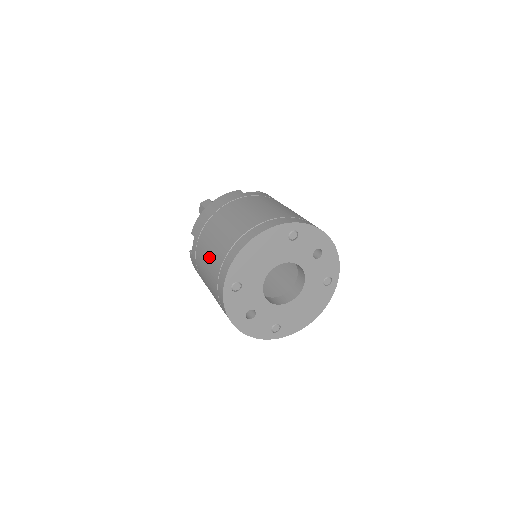
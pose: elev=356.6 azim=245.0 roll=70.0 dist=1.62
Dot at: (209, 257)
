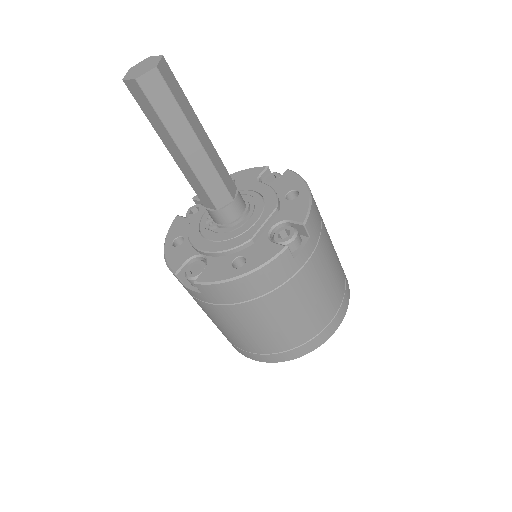
Dot at: (232, 333)
